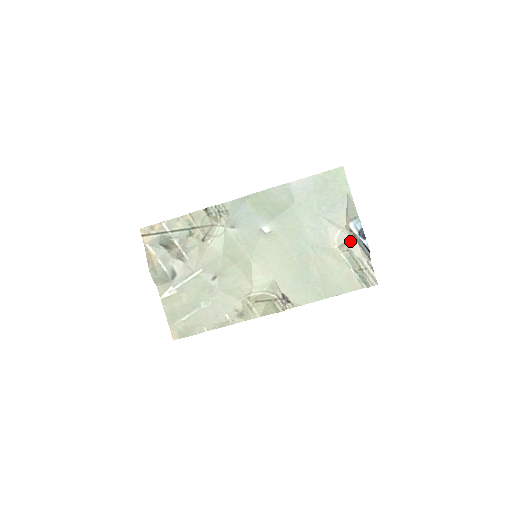
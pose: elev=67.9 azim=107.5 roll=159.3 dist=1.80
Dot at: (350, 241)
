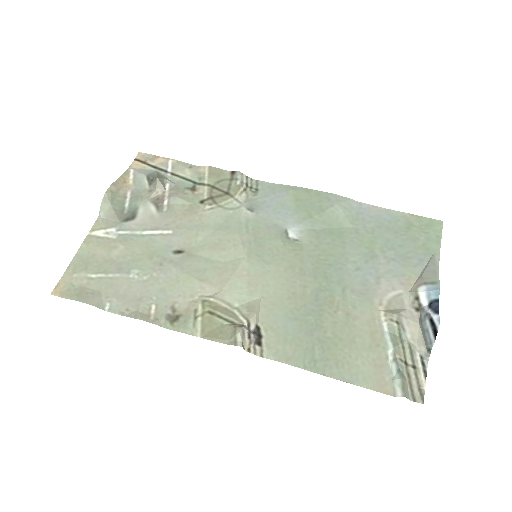
Dot at: (408, 312)
